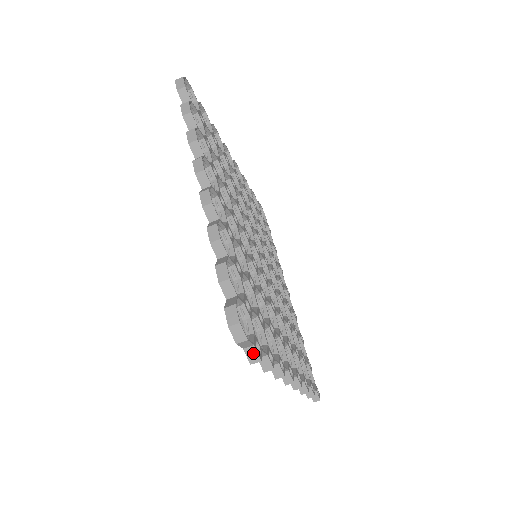
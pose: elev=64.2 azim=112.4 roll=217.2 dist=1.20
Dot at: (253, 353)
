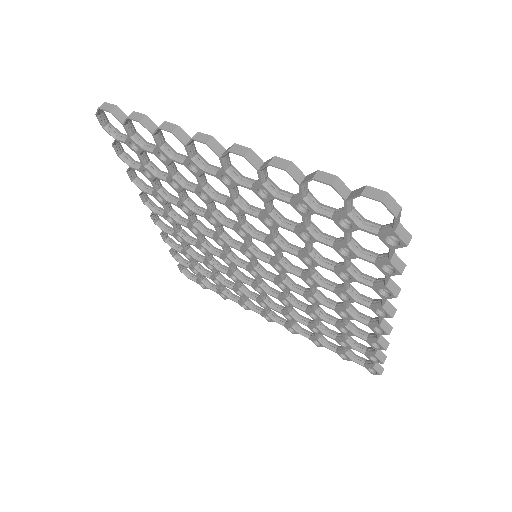
Dot at: (403, 232)
